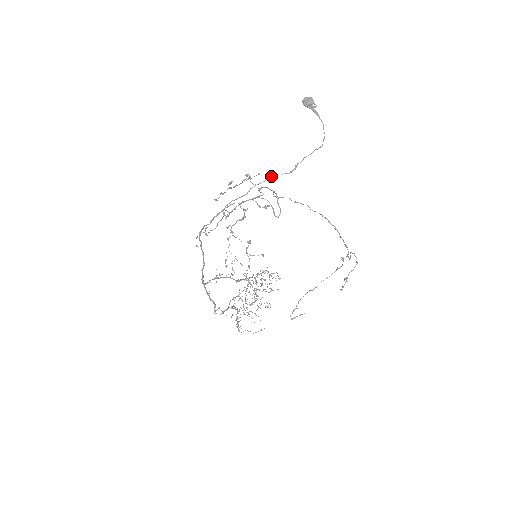
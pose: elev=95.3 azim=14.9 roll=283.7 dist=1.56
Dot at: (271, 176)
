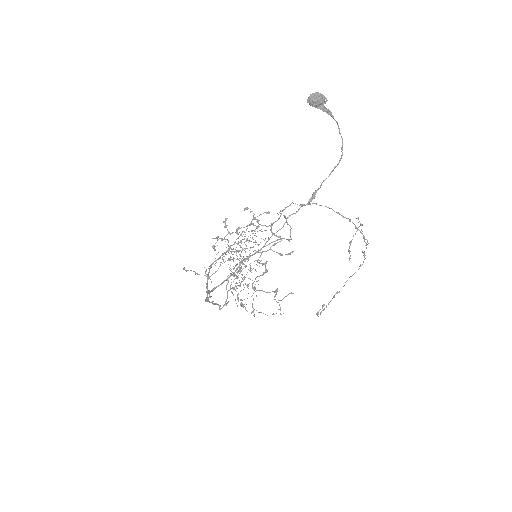
Dot at: occluded
